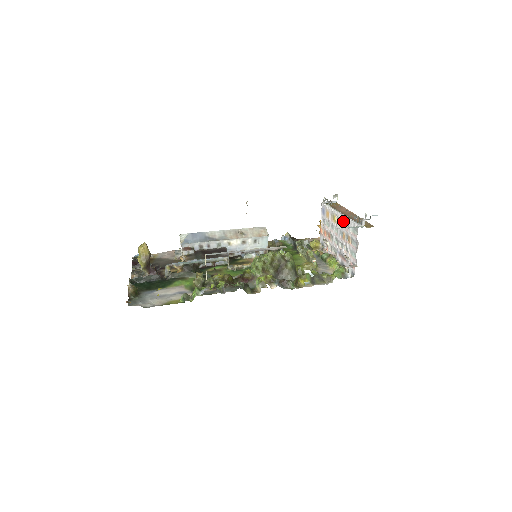
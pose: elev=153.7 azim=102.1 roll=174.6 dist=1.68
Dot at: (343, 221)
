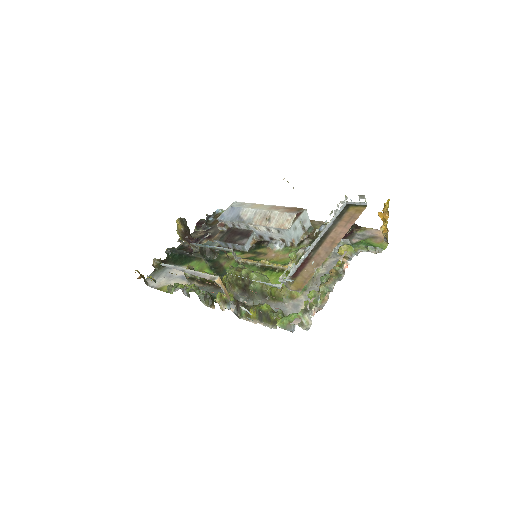
Dot at: occluded
